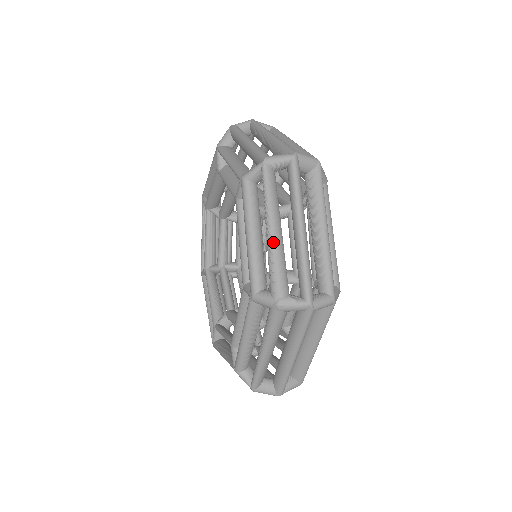
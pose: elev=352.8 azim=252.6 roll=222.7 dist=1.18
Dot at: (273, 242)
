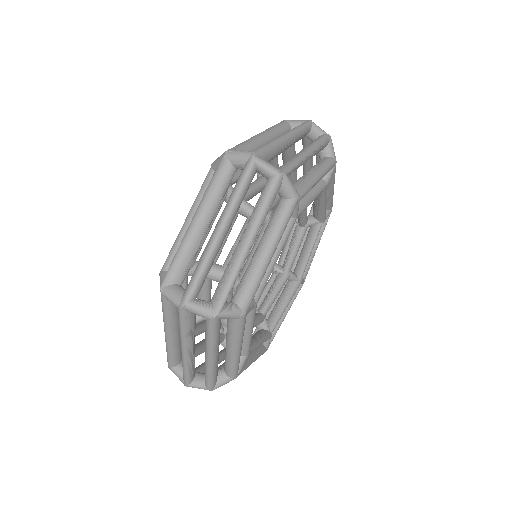
Dot at: occluded
